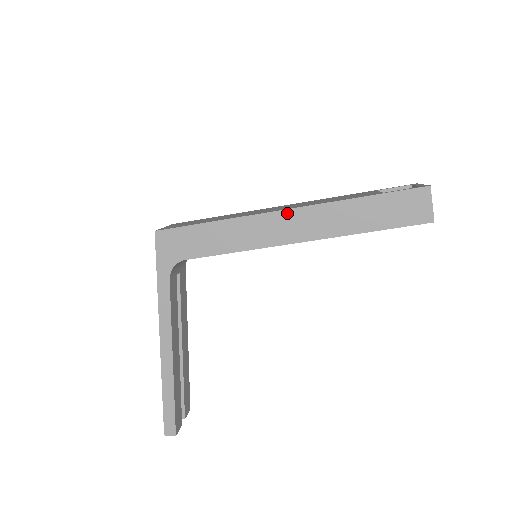
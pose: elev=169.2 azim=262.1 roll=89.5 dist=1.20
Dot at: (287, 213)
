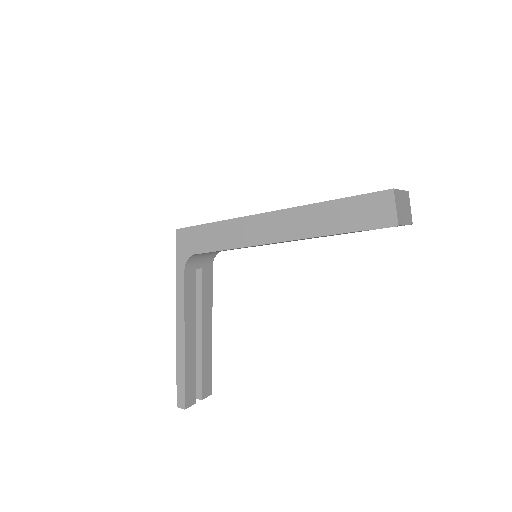
Dot at: (270, 215)
